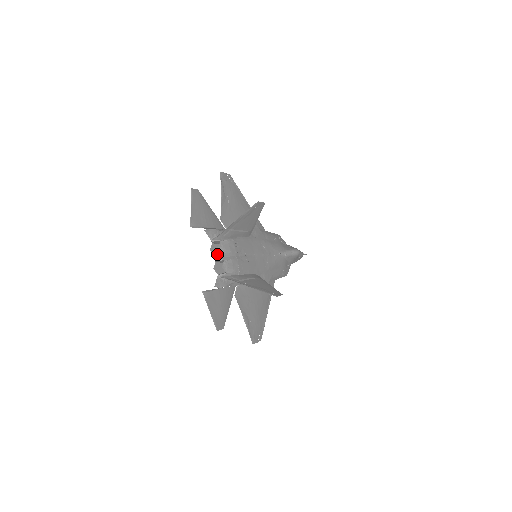
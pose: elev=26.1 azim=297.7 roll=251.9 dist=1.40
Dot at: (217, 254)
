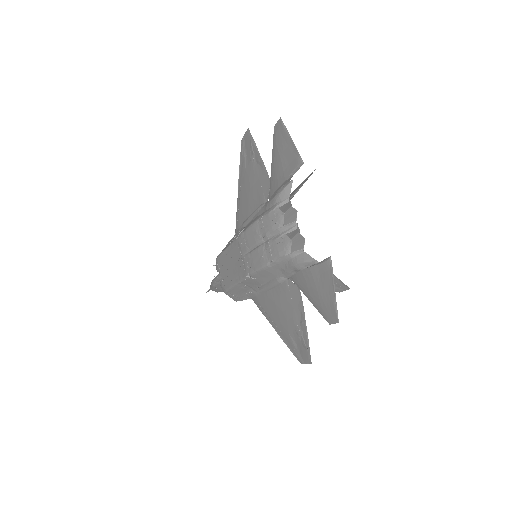
Dot at: (280, 225)
